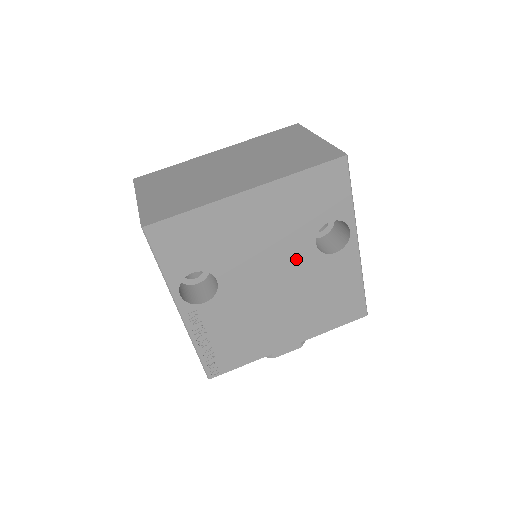
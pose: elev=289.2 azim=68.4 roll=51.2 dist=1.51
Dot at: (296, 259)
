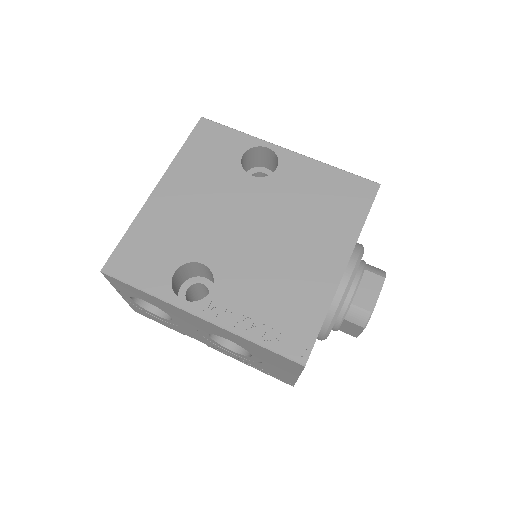
Dot at: (250, 197)
